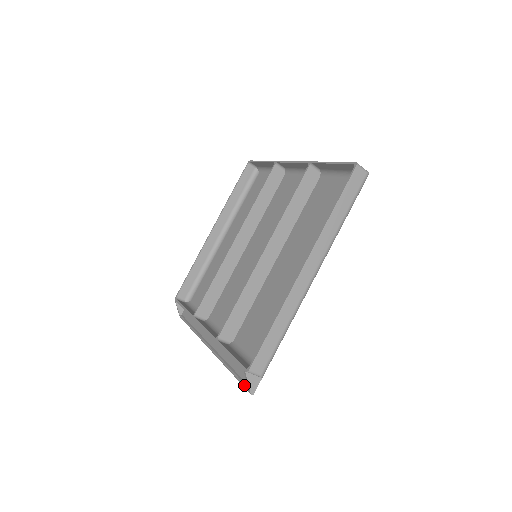
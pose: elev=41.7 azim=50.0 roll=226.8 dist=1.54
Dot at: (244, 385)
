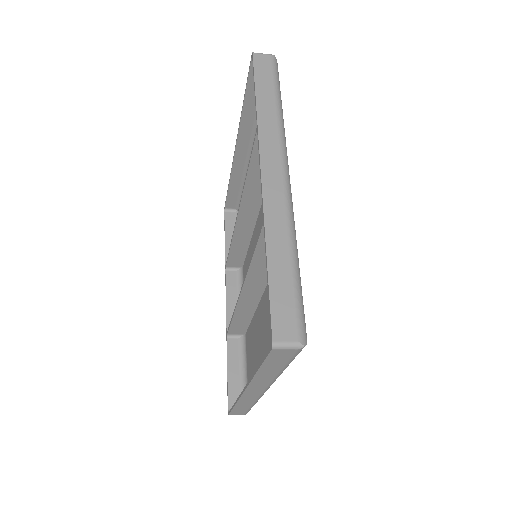
Dot at: occluded
